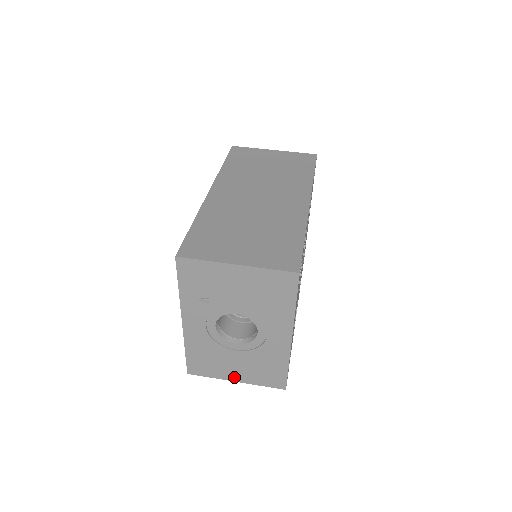
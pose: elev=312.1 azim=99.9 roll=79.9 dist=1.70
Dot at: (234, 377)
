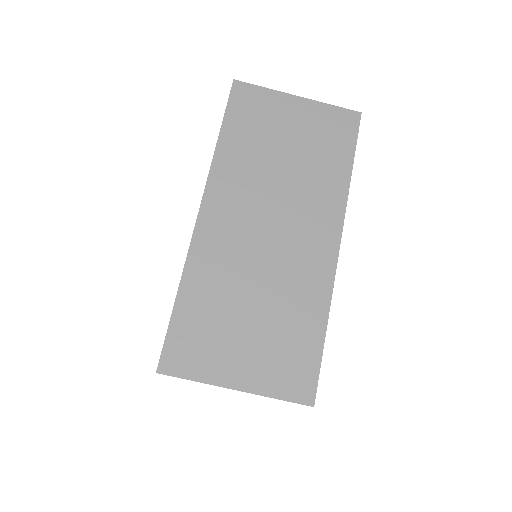
Dot at: occluded
